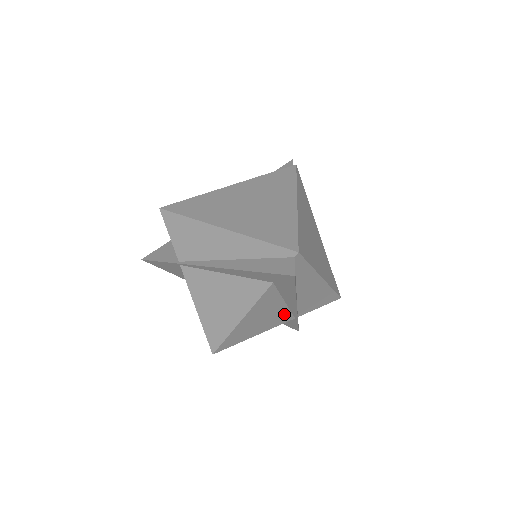
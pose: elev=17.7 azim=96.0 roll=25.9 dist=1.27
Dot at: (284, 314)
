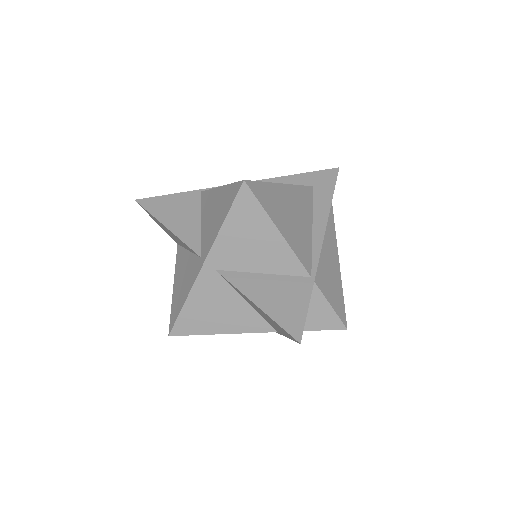
Dot at: (306, 247)
